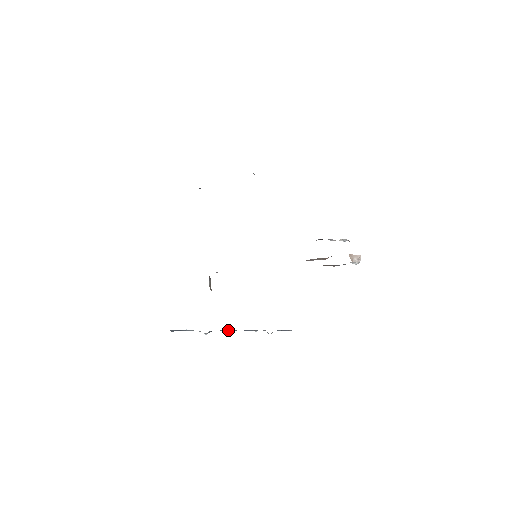
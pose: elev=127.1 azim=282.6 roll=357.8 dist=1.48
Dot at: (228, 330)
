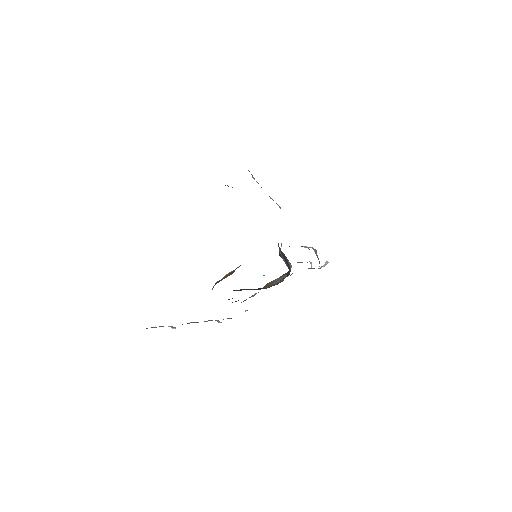
Dot at: (191, 322)
